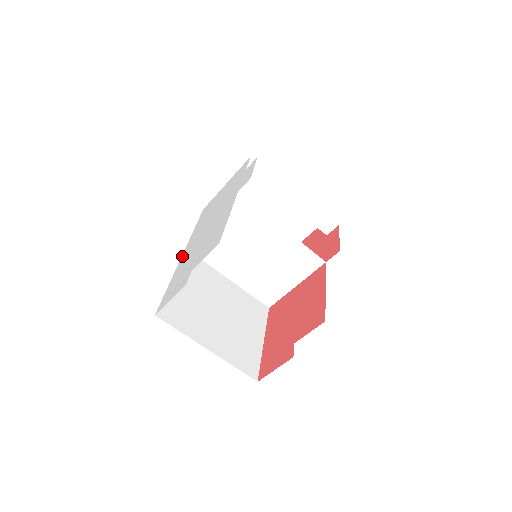
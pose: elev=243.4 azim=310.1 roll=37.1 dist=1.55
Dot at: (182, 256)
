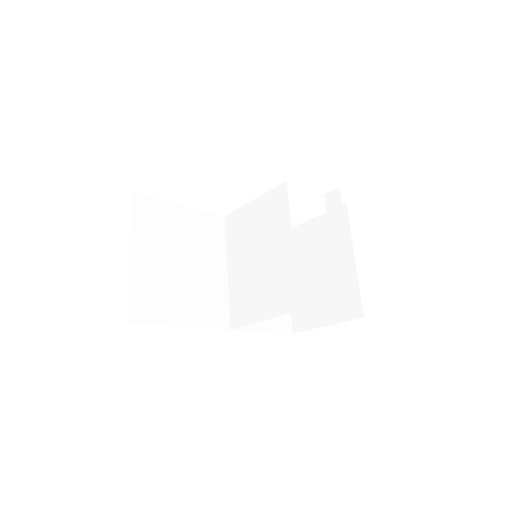
Dot at: occluded
